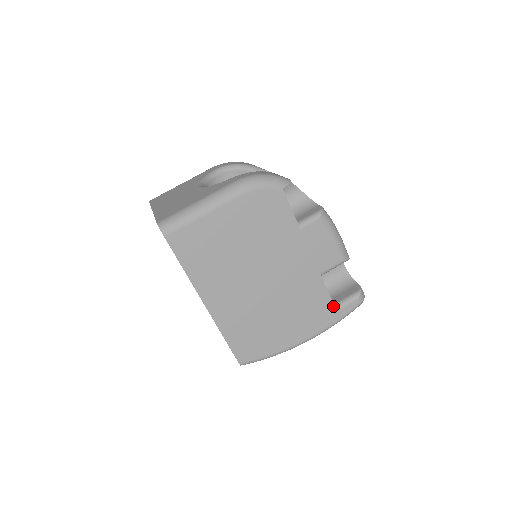
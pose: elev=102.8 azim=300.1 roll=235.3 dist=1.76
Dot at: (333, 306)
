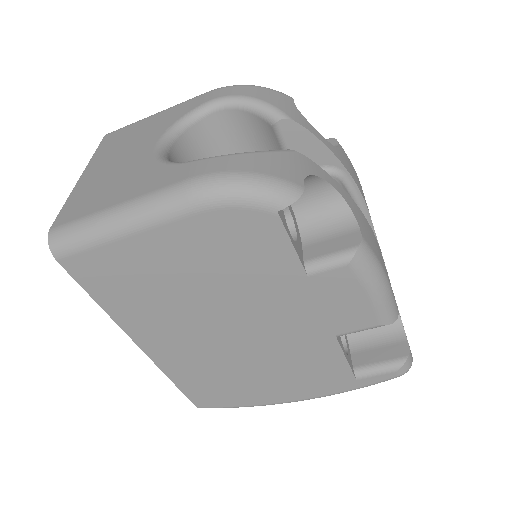
Dot at: (351, 373)
